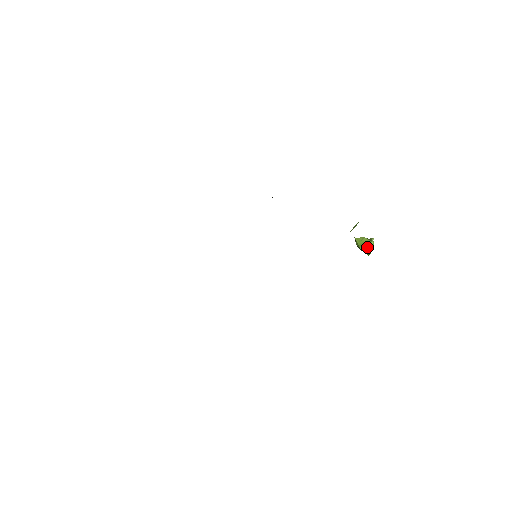
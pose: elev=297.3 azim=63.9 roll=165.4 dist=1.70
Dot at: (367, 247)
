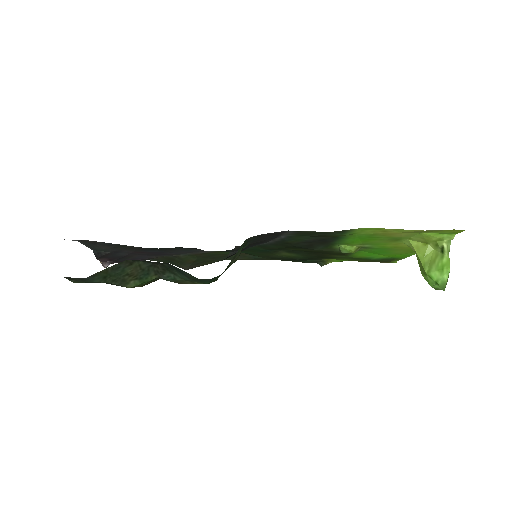
Dot at: (438, 267)
